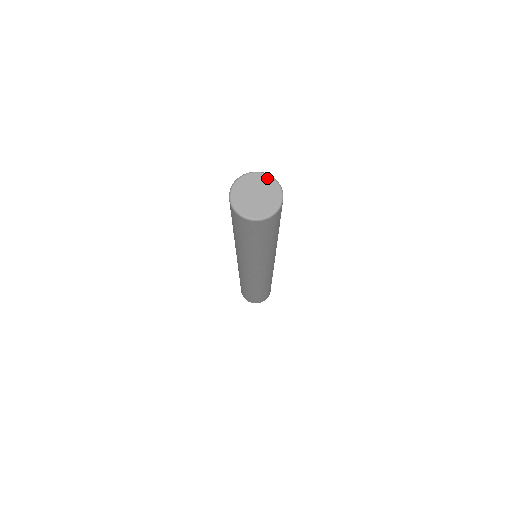
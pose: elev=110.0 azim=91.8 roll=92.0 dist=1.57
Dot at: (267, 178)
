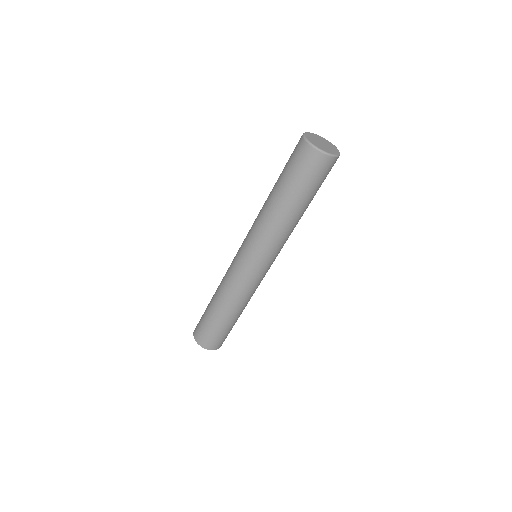
Dot at: (335, 147)
